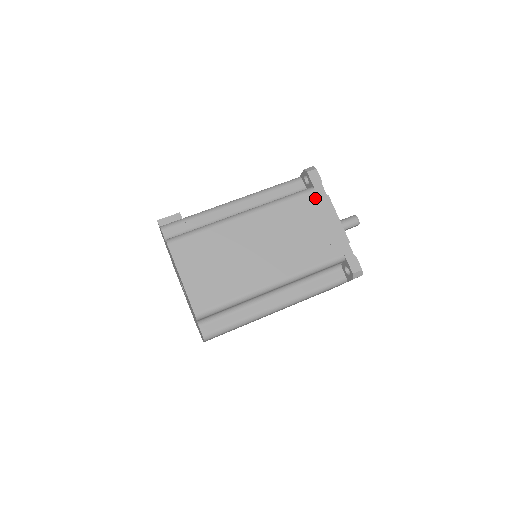
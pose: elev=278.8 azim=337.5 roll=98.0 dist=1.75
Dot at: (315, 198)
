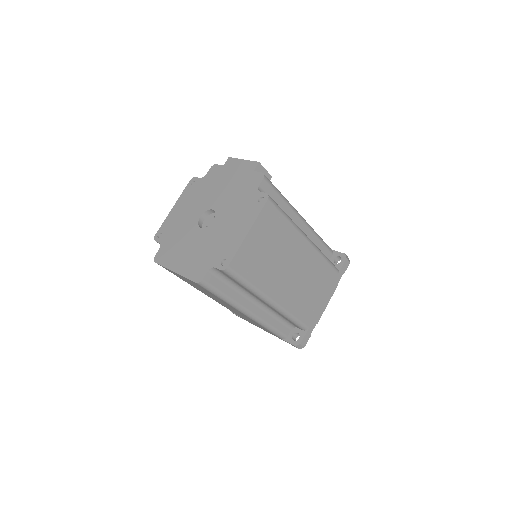
Dot at: (334, 278)
